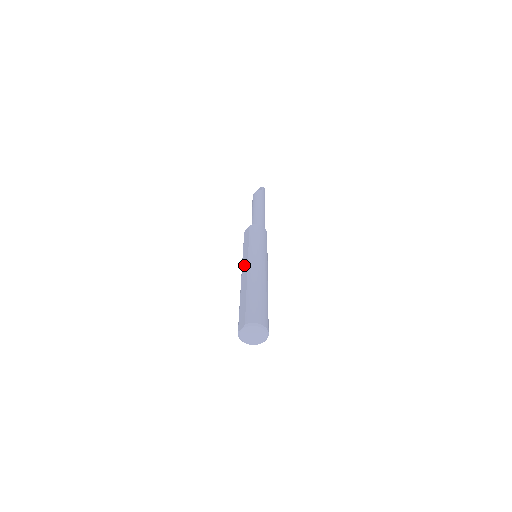
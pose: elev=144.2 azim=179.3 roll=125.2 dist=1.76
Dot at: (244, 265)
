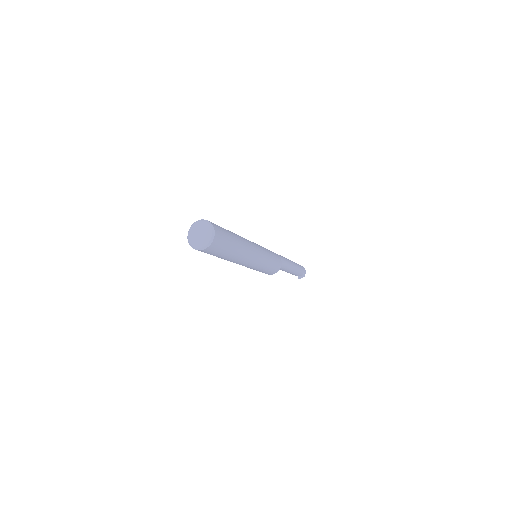
Dot at: occluded
